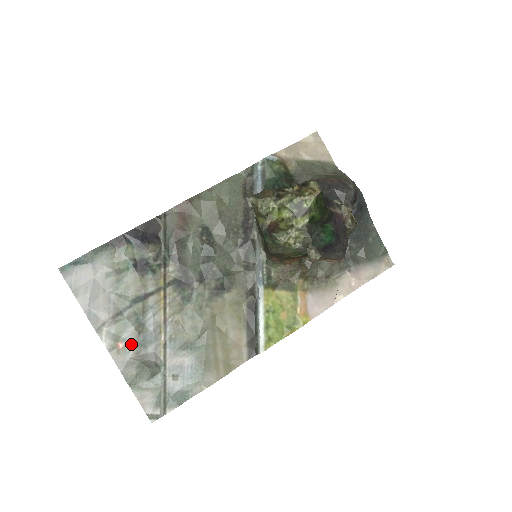
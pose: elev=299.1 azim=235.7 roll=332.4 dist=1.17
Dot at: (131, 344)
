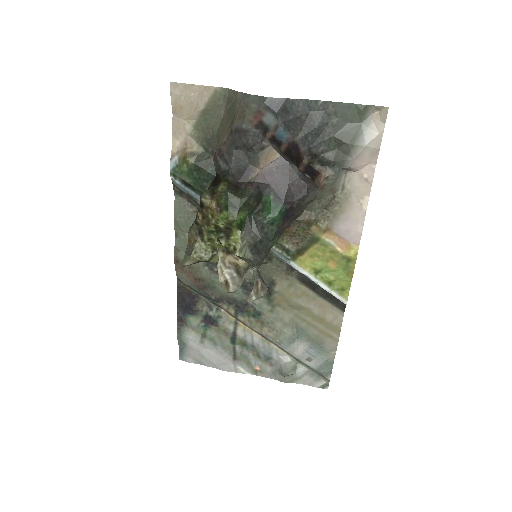
Dot at: (262, 363)
